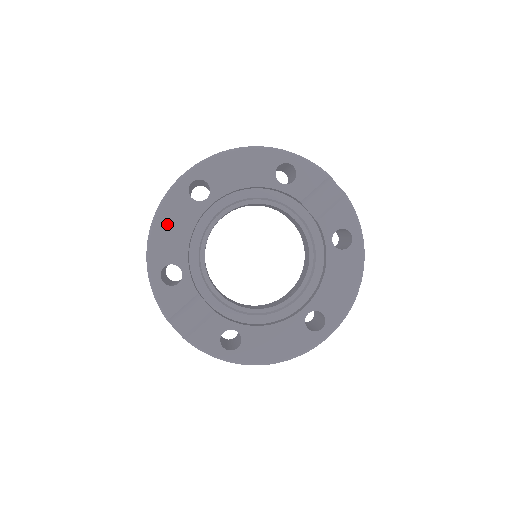
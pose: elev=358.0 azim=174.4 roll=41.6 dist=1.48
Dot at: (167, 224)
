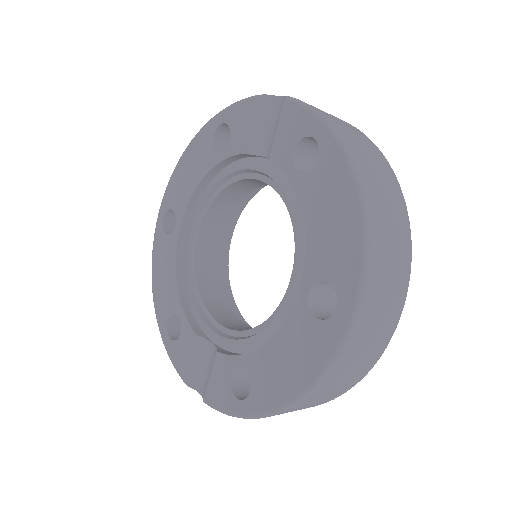
Dot at: (159, 275)
